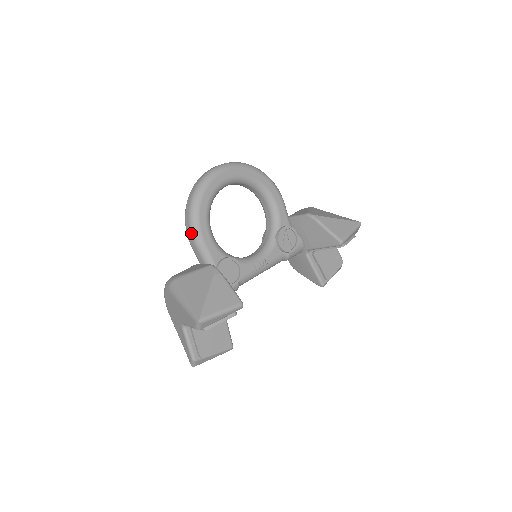
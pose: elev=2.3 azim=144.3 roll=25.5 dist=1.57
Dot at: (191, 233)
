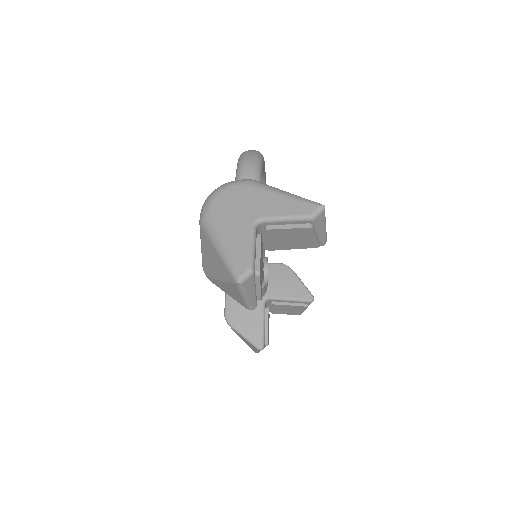
Dot at: (253, 171)
